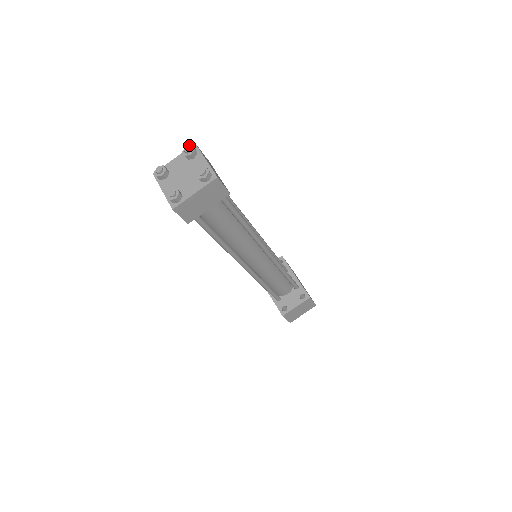
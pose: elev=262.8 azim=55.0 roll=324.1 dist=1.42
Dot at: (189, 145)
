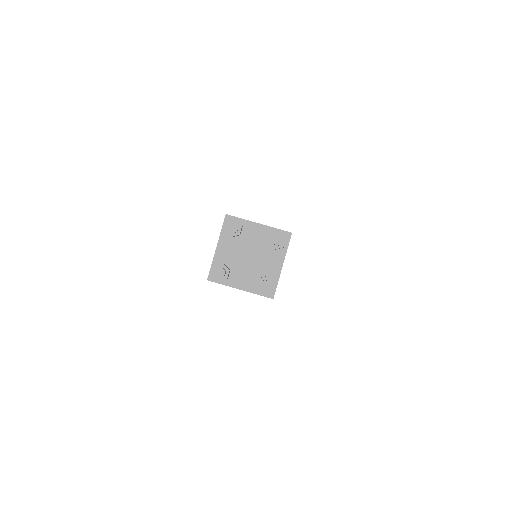
Dot at: (284, 236)
